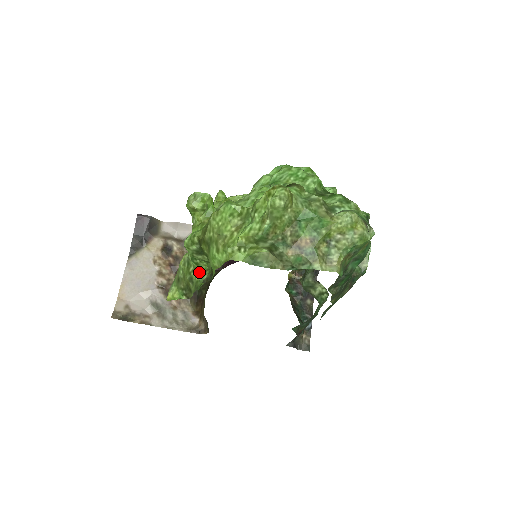
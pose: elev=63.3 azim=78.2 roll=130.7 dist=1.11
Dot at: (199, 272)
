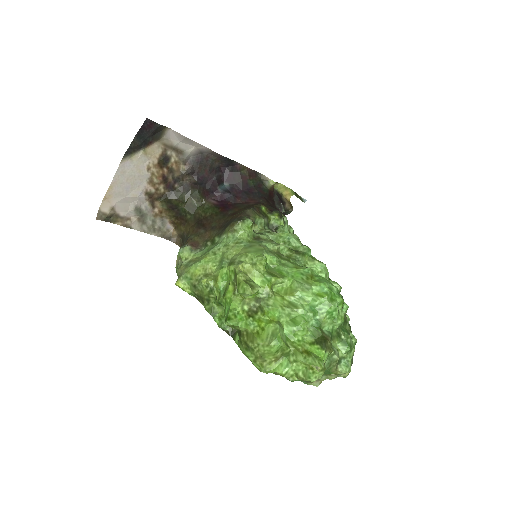
Dot at: (218, 304)
